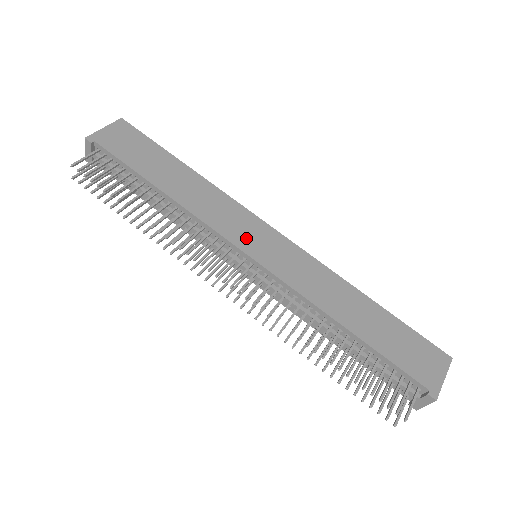
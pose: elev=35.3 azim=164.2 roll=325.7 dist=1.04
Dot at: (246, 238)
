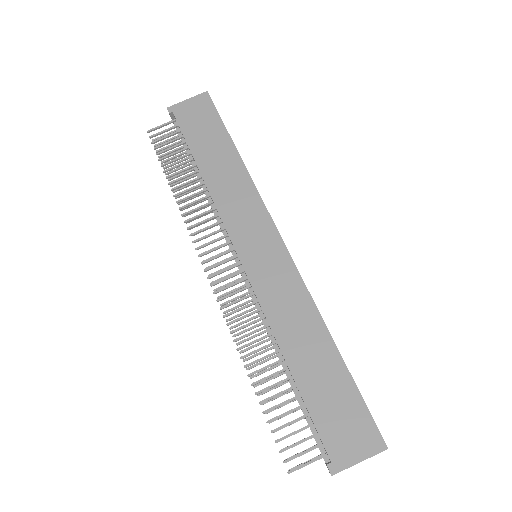
Dot at: (246, 237)
